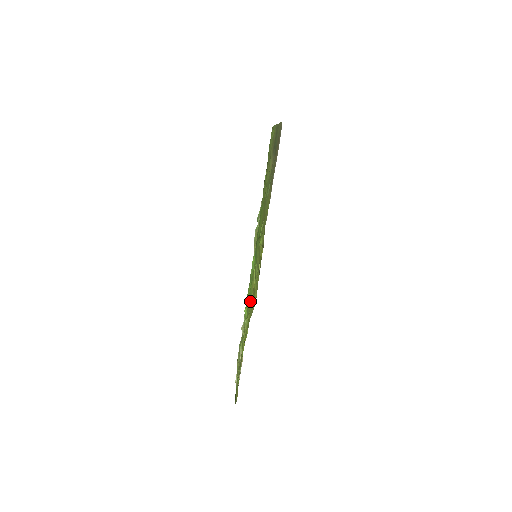
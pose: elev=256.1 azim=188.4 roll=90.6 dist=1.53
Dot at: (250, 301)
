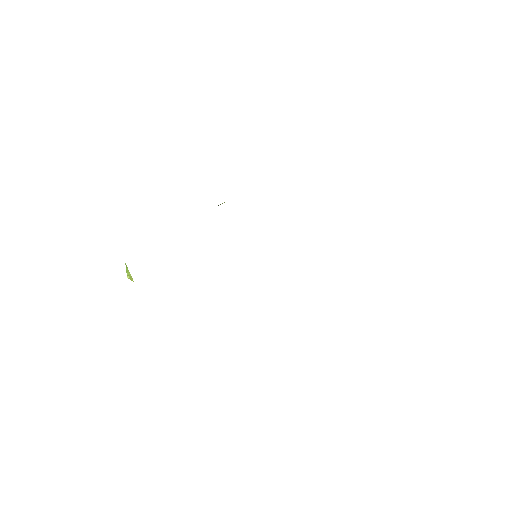
Dot at: occluded
